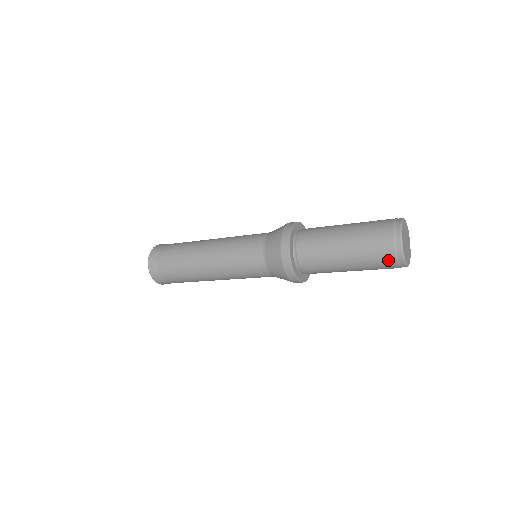
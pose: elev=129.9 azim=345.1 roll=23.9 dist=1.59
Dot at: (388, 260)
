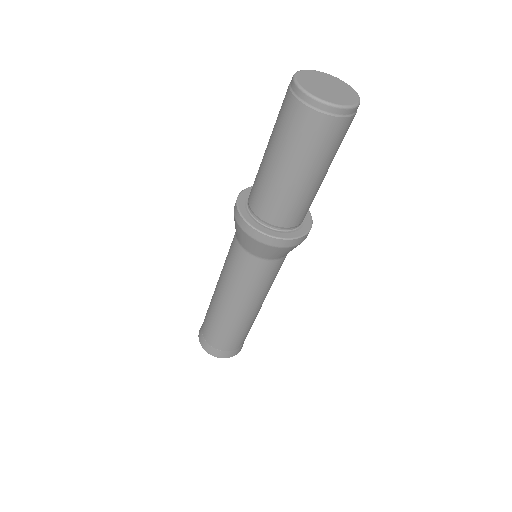
Dot at: (319, 125)
